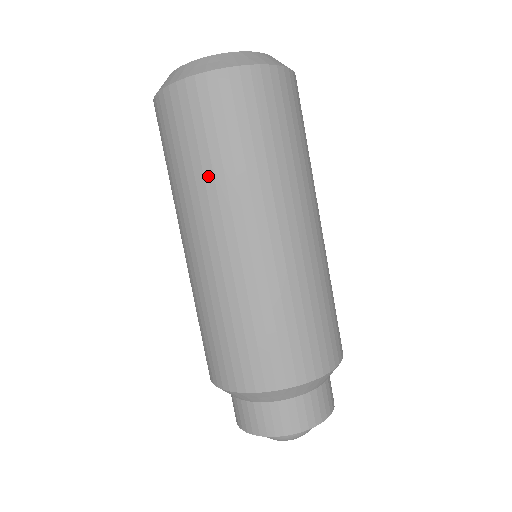
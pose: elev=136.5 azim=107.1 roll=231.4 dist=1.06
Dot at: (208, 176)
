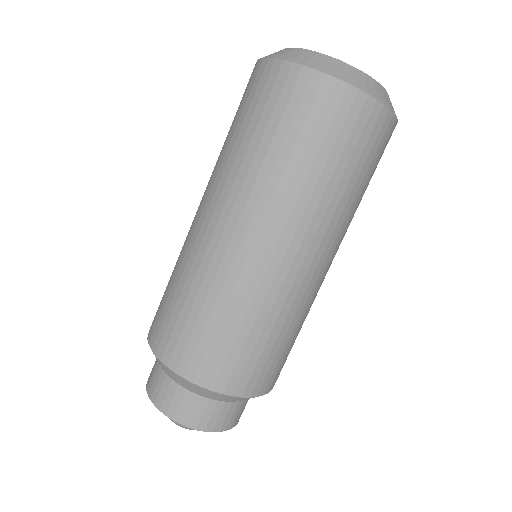
Dot at: (228, 152)
